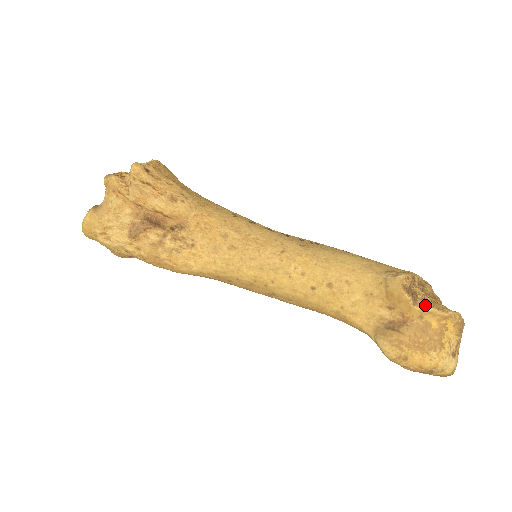
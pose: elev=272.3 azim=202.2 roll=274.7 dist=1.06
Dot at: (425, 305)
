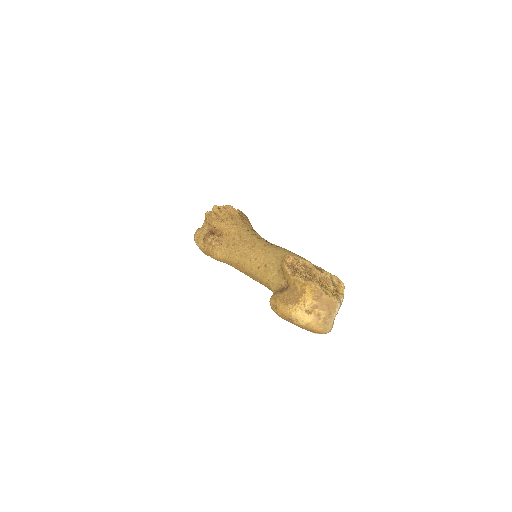
Dot at: (296, 275)
